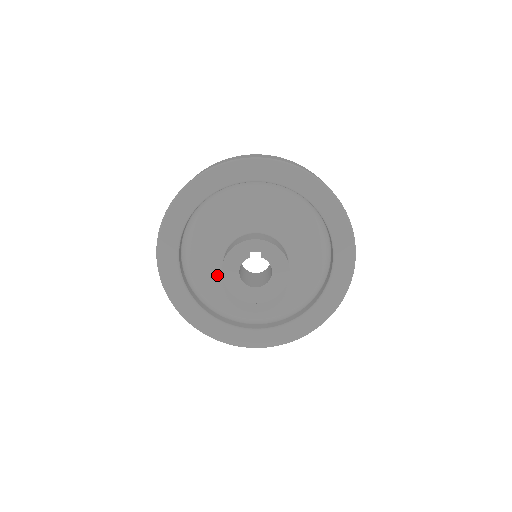
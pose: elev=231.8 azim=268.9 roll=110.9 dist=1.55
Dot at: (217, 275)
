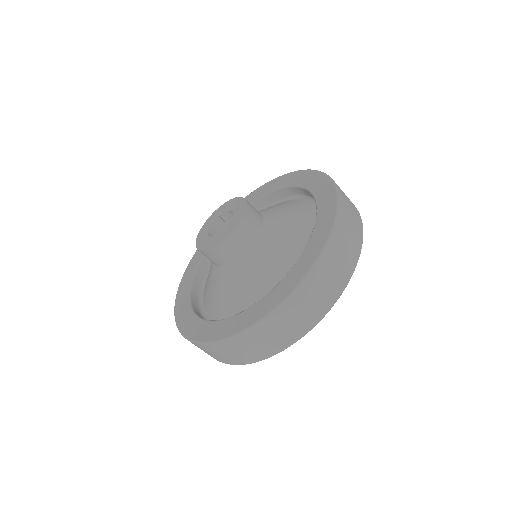
Dot at: (220, 280)
